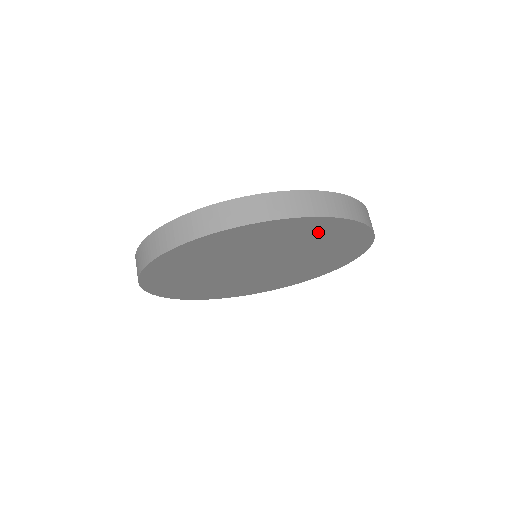
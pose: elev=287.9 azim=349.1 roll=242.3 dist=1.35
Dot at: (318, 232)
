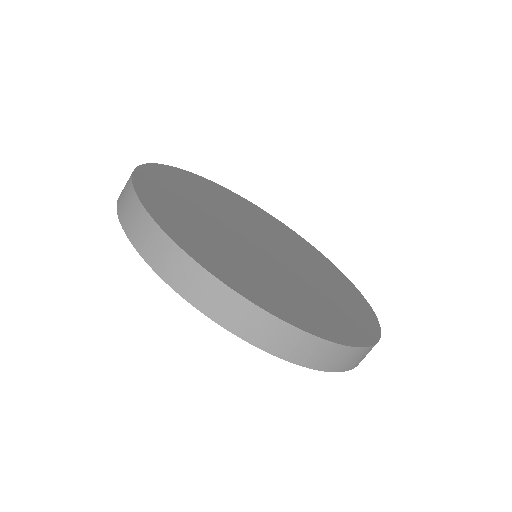
Dot at: occluded
